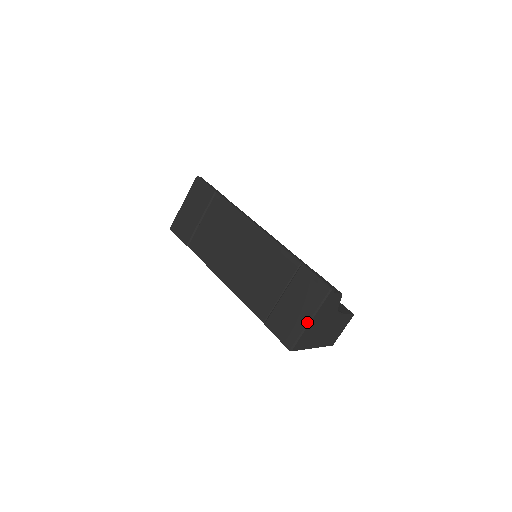
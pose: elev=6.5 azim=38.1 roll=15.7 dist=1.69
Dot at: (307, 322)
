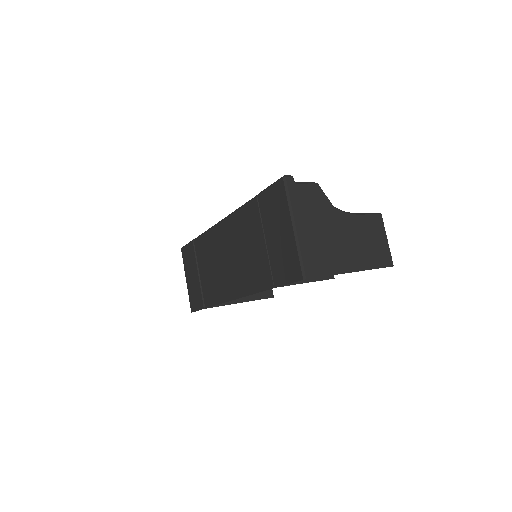
Dot at: (292, 232)
